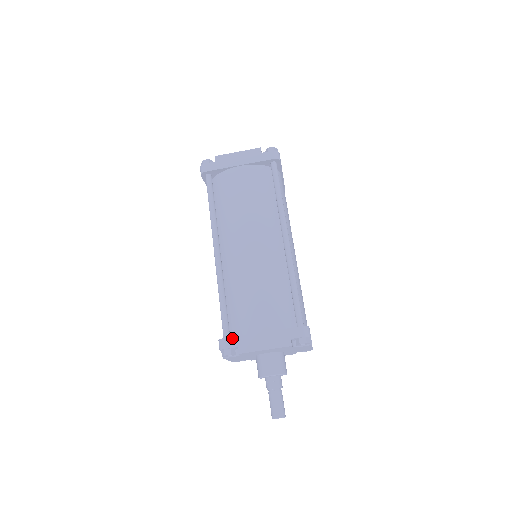
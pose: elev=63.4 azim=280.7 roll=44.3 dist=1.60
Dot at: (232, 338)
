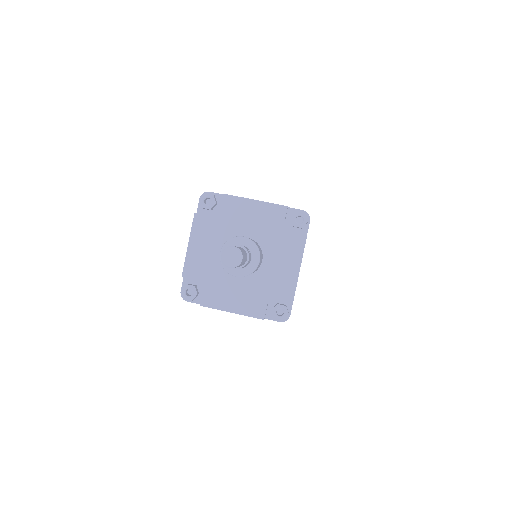
Dot at: occluded
